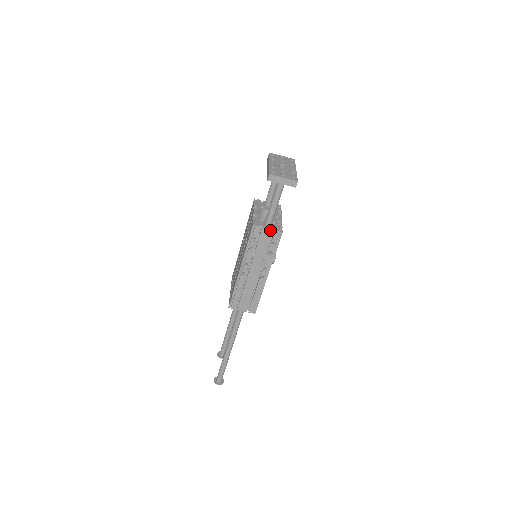
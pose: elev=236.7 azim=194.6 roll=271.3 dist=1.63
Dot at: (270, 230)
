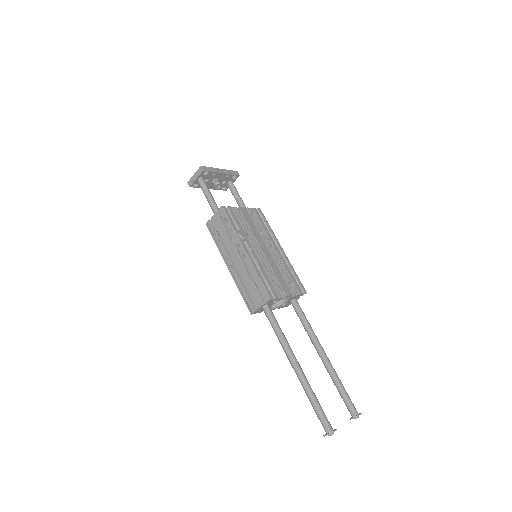
Dot at: (216, 214)
